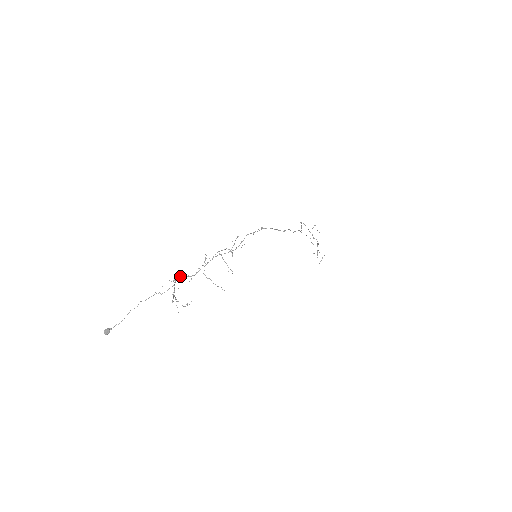
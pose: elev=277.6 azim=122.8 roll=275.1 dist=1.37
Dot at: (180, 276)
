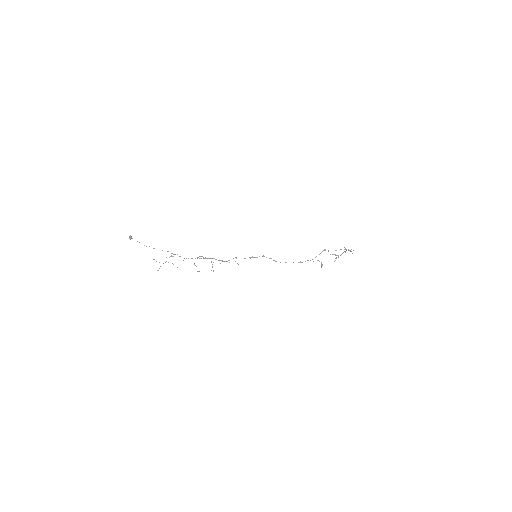
Dot at: (177, 254)
